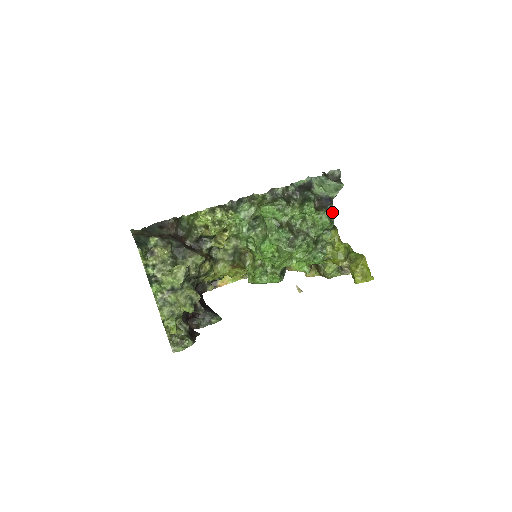
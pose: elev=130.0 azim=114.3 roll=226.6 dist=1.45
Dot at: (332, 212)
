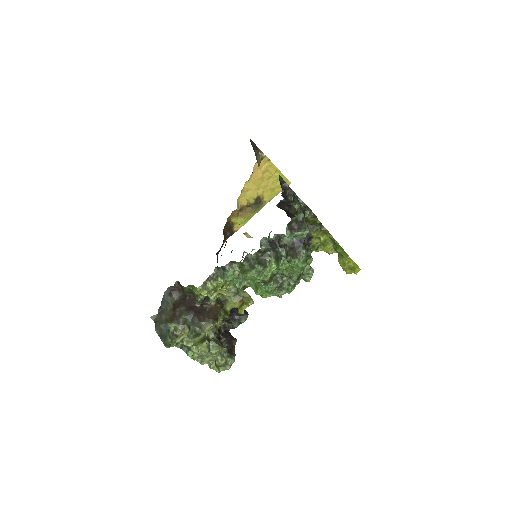
Dot at: (306, 252)
